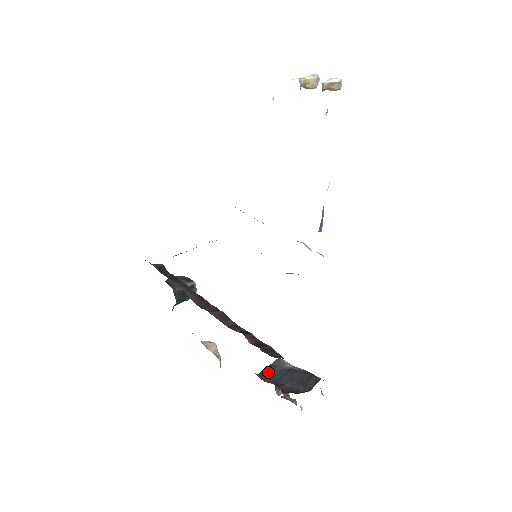
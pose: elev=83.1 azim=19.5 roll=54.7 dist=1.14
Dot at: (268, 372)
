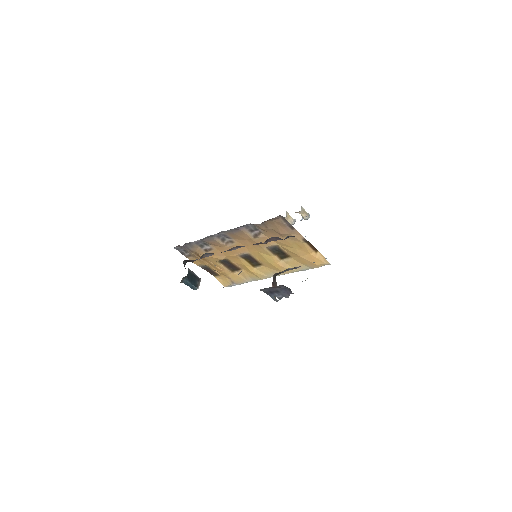
Dot at: occluded
